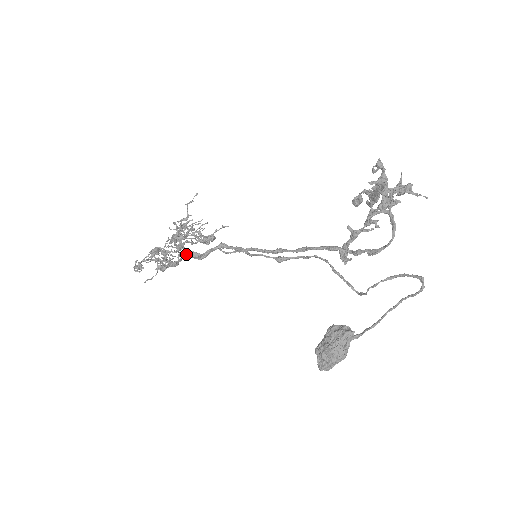
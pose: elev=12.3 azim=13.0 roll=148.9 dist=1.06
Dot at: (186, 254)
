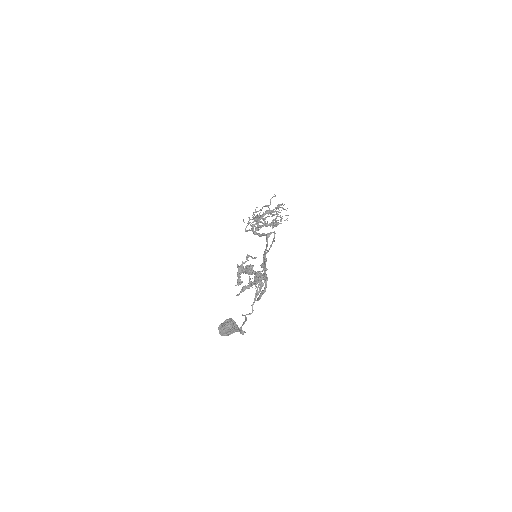
Dot at: (252, 230)
